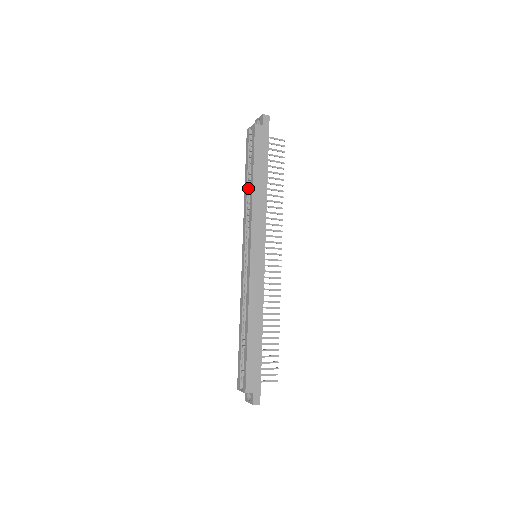
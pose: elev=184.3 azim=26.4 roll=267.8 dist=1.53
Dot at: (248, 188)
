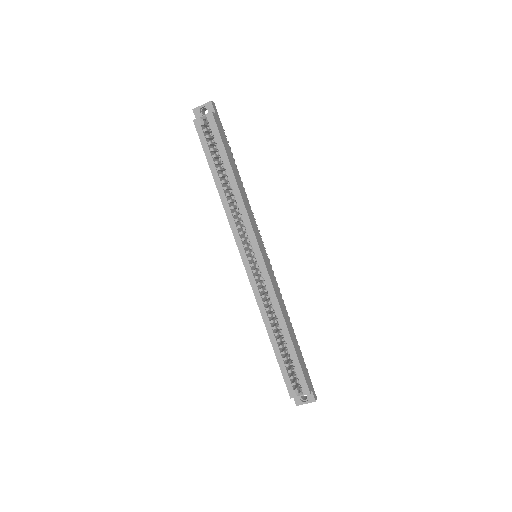
Dot at: (222, 186)
